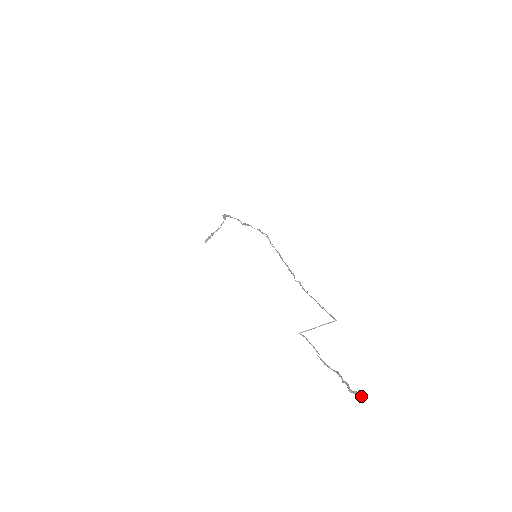
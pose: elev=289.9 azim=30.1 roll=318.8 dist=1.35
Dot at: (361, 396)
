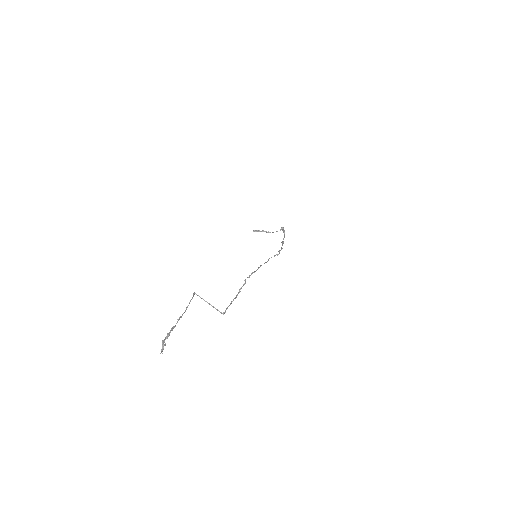
Dot at: occluded
